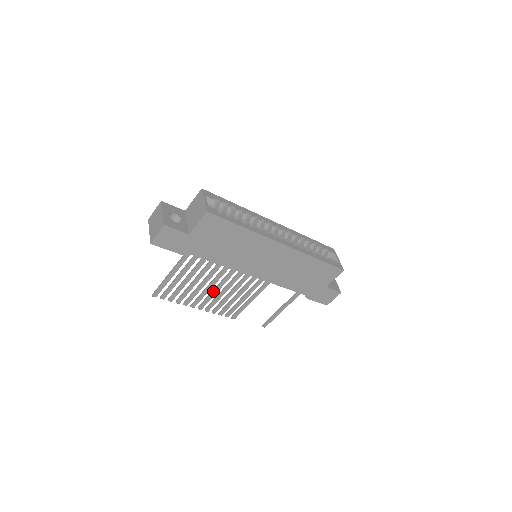
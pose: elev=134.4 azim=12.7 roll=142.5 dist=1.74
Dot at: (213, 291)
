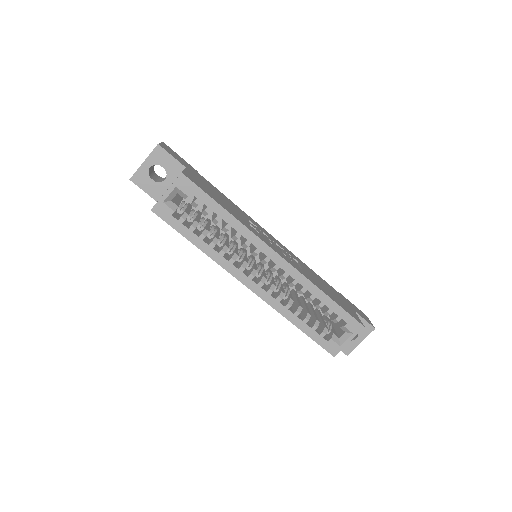
Dot at: occluded
